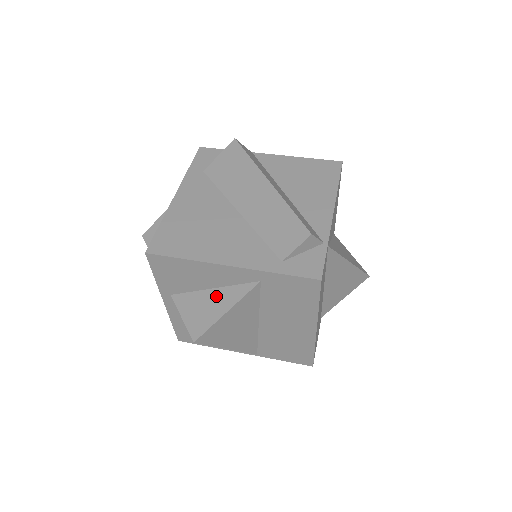
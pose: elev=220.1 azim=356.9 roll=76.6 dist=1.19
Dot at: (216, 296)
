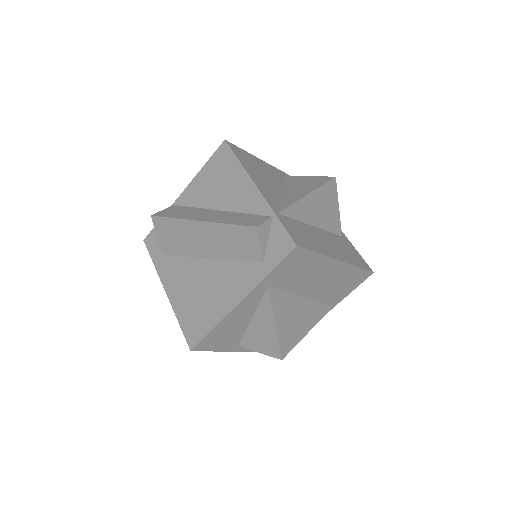
Dot at: (259, 321)
